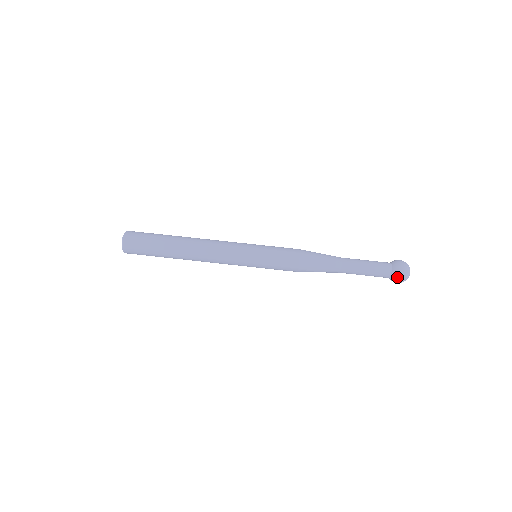
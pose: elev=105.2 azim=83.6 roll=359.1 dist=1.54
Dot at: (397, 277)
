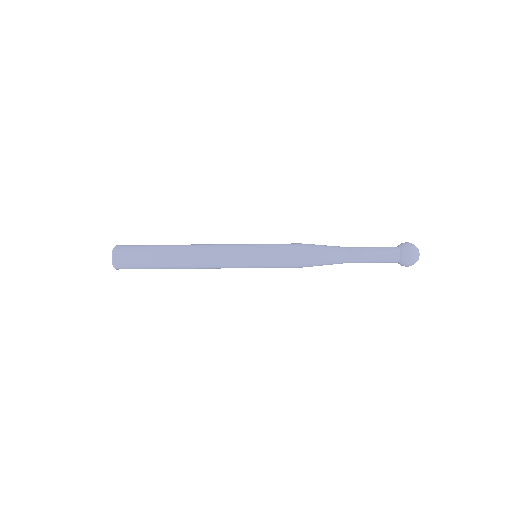
Dot at: occluded
